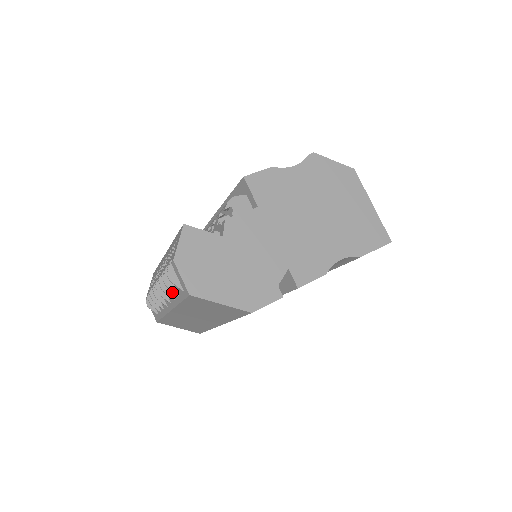
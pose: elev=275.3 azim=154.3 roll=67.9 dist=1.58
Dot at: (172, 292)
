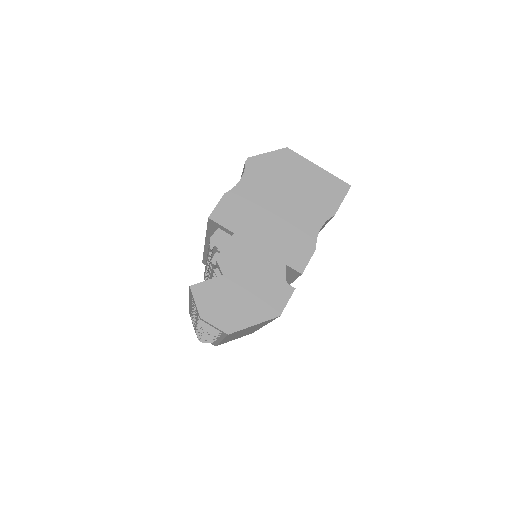
Dot at: occluded
